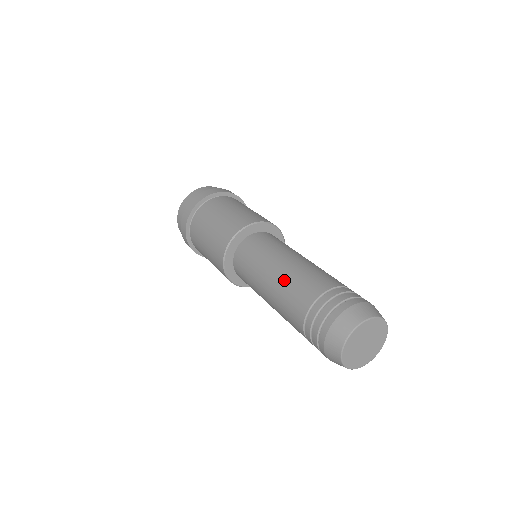
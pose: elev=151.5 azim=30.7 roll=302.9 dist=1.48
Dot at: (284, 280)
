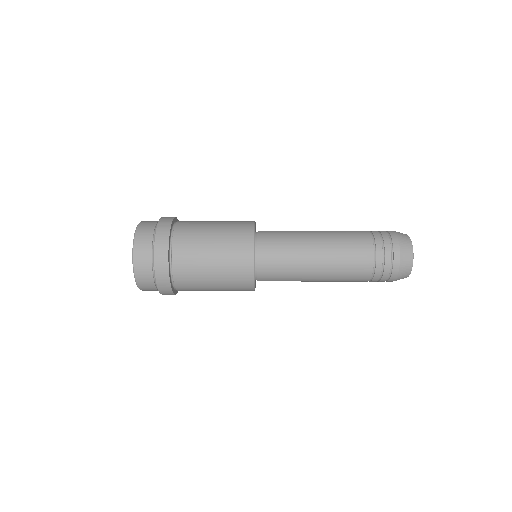
Dot at: (332, 232)
